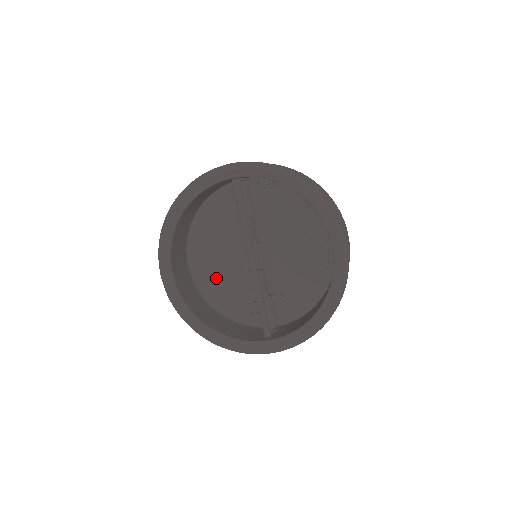
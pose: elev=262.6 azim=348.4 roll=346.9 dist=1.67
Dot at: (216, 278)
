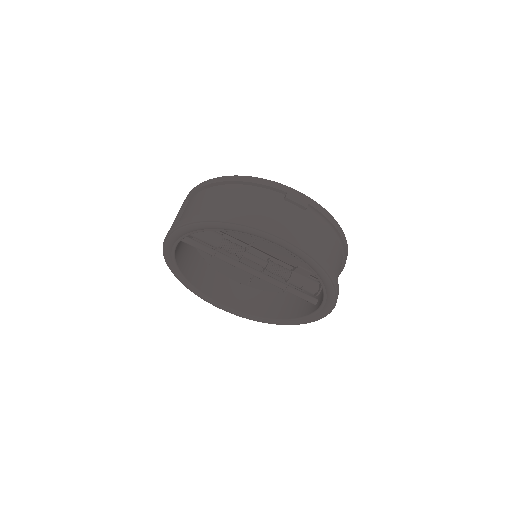
Dot at: (254, 279)
